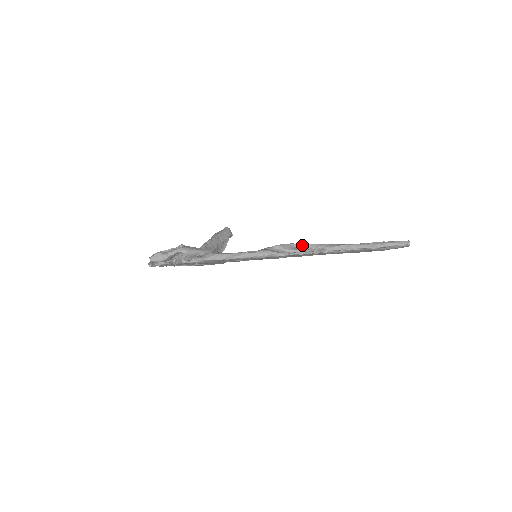
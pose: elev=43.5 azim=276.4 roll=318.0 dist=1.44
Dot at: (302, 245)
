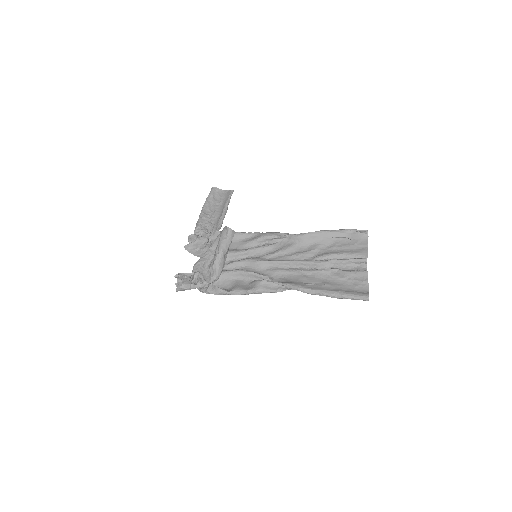
Dot at: (288, 287)
